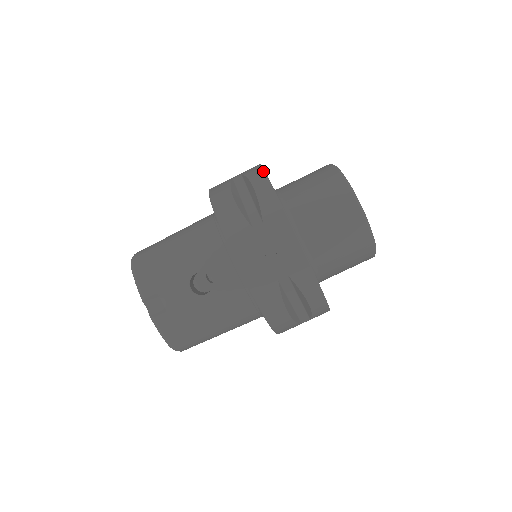
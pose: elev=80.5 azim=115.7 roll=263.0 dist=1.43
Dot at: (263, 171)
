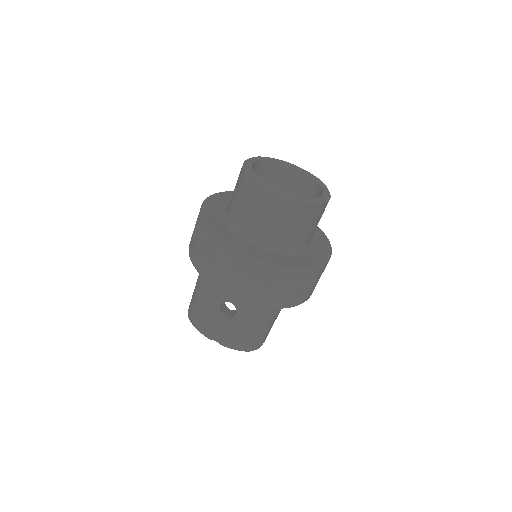
Dot at: (201, 215)
